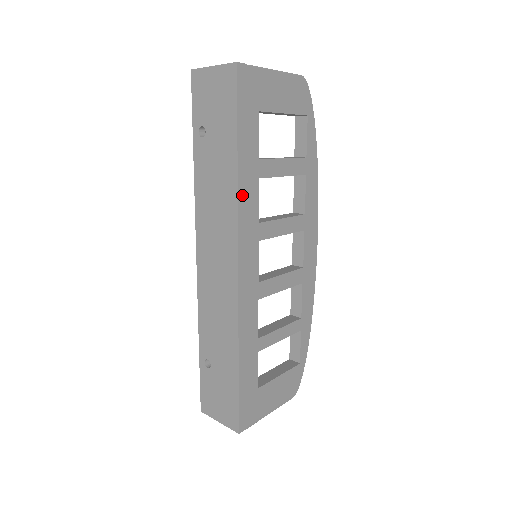
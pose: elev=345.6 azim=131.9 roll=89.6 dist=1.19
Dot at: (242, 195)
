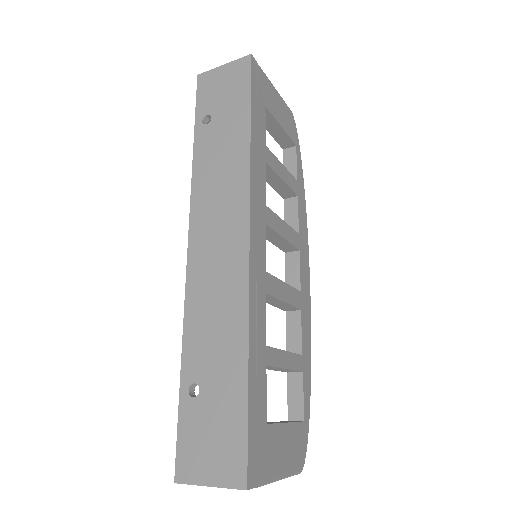
Dot at: (253, 164)
